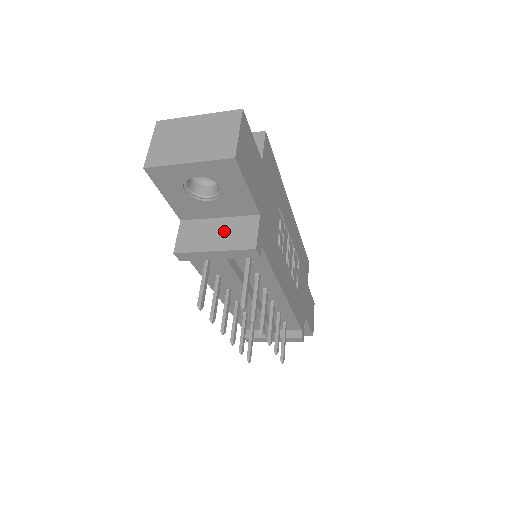
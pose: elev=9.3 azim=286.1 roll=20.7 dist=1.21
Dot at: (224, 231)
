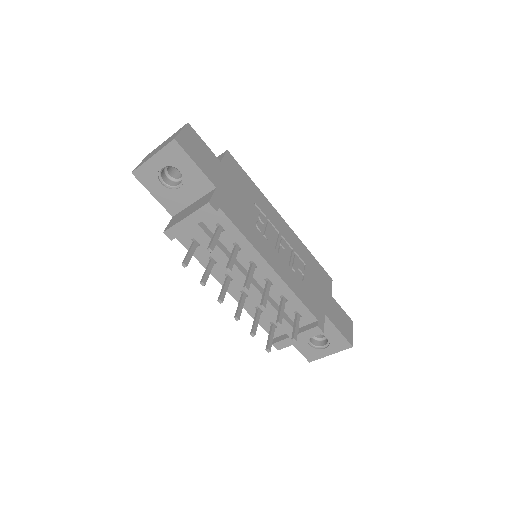
Dot at: (194, 206)
